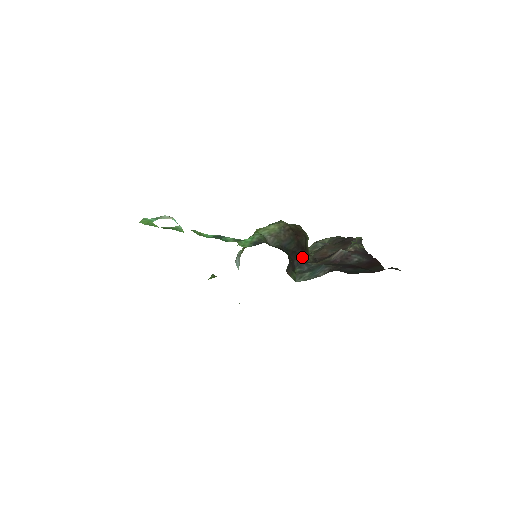
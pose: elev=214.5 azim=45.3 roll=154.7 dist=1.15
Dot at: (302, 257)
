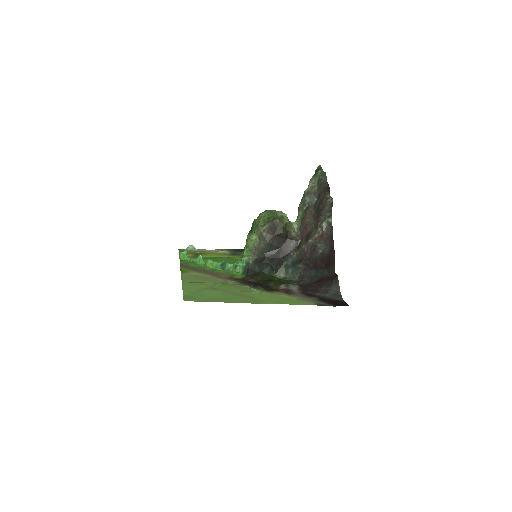
Dot at: (285, 249)
